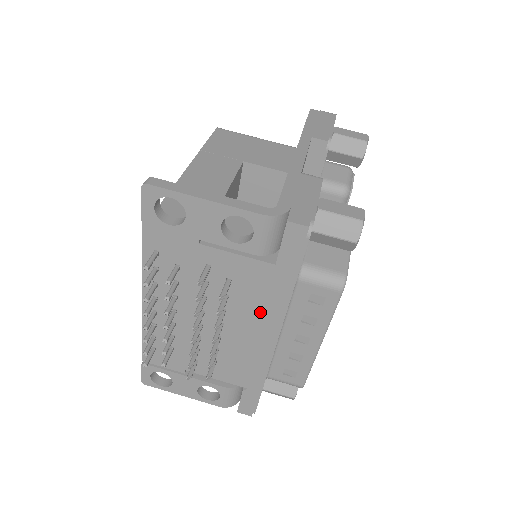
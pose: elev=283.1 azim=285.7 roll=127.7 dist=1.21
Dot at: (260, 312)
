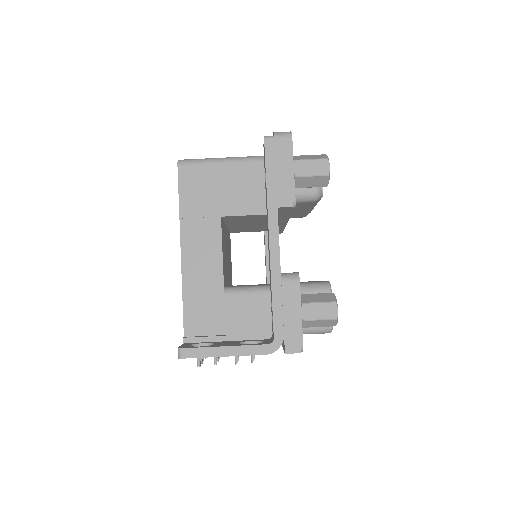
Dot at: occluded
